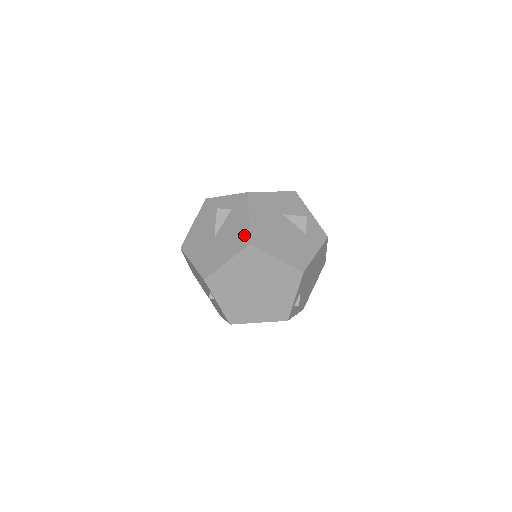
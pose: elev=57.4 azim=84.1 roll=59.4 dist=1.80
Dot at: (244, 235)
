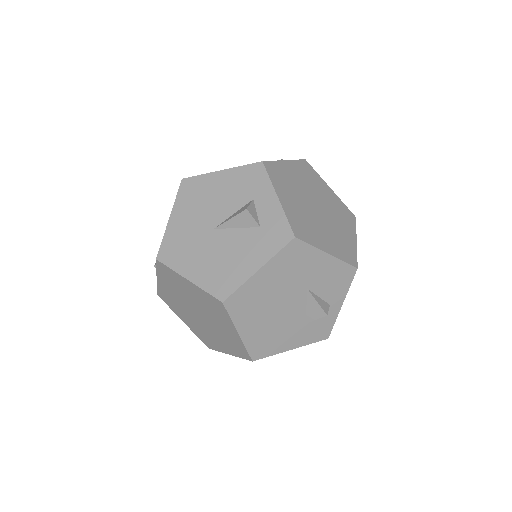
Dot at: (231, 282)
